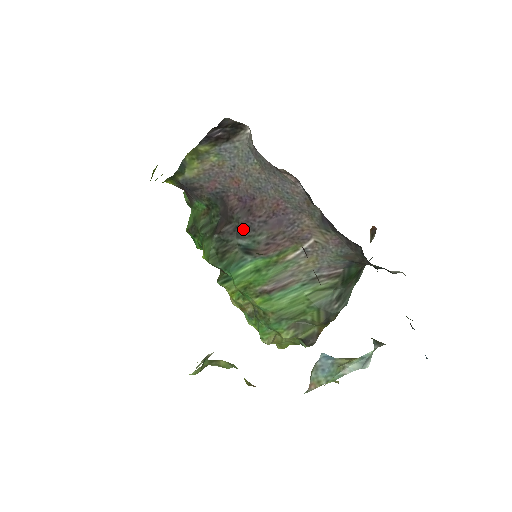
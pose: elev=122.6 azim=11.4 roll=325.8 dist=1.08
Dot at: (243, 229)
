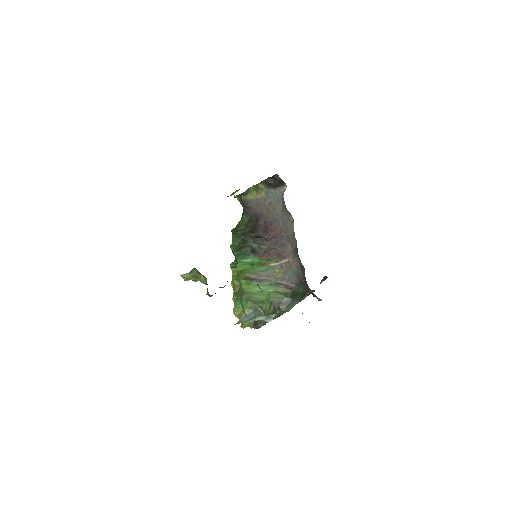
Dot at: (258, 238)
